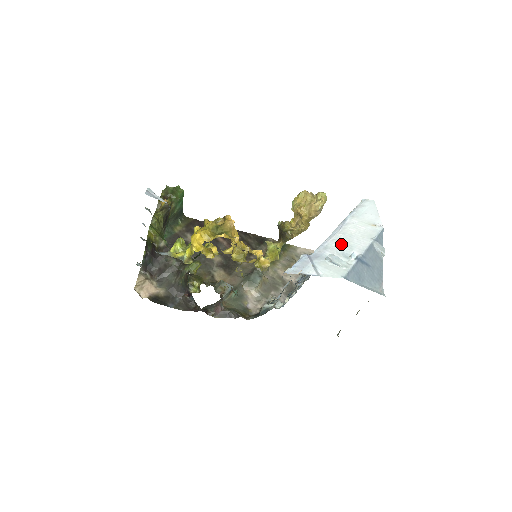
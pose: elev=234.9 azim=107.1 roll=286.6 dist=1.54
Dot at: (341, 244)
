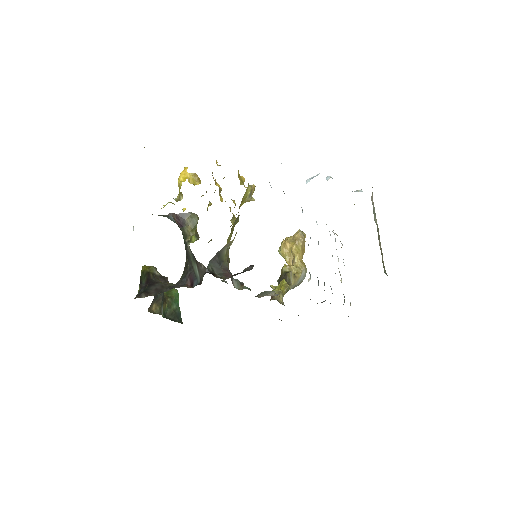
Dot at: occluded
